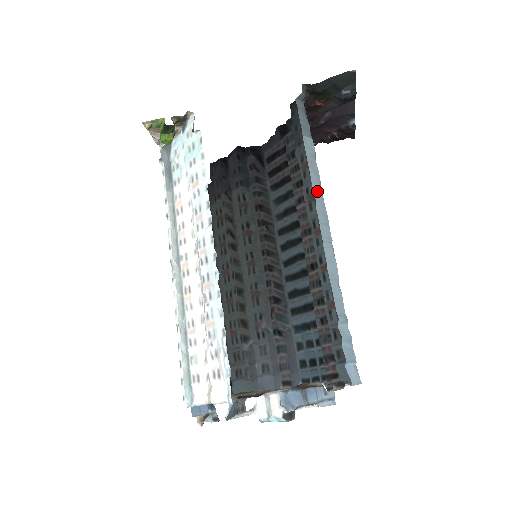
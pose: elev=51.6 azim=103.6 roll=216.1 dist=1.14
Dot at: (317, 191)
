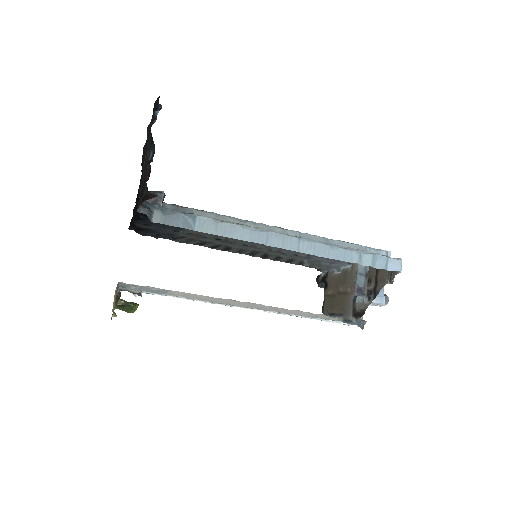
Dot at: (252, 237)
